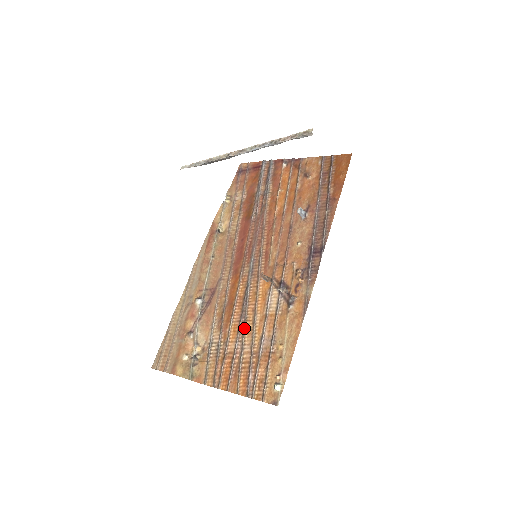
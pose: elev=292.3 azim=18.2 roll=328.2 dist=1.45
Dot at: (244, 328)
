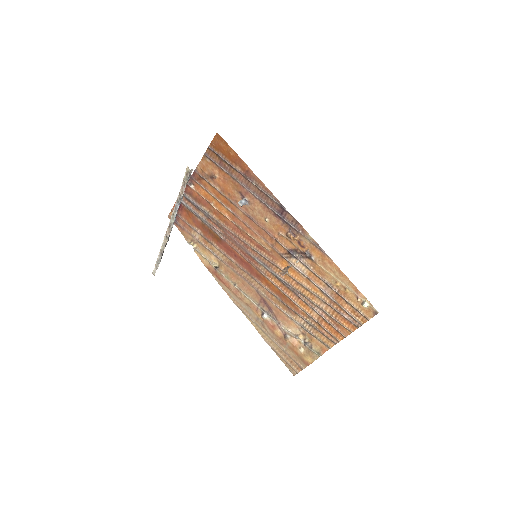
Dot at: (307, 298)
